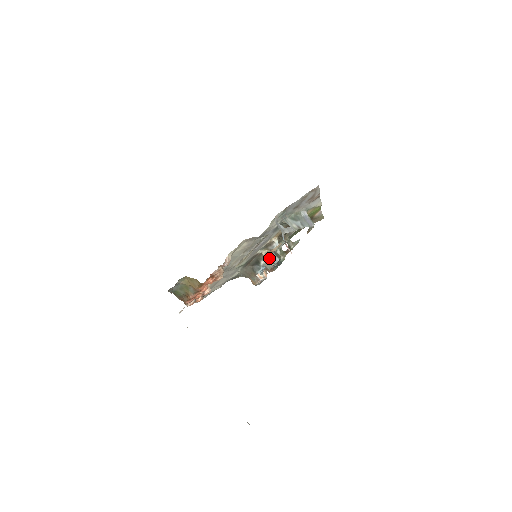
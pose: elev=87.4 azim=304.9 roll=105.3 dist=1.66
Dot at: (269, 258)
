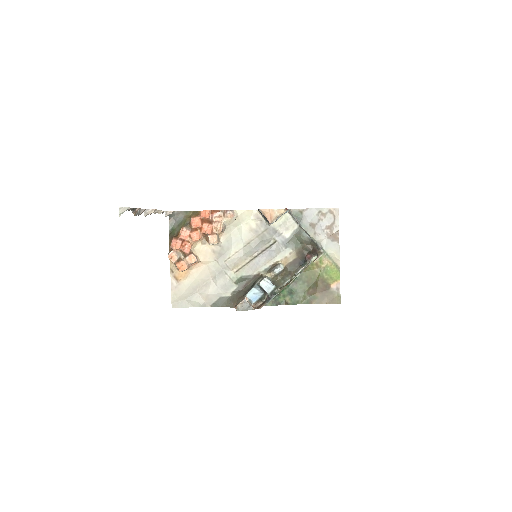
Dot at: occluded
